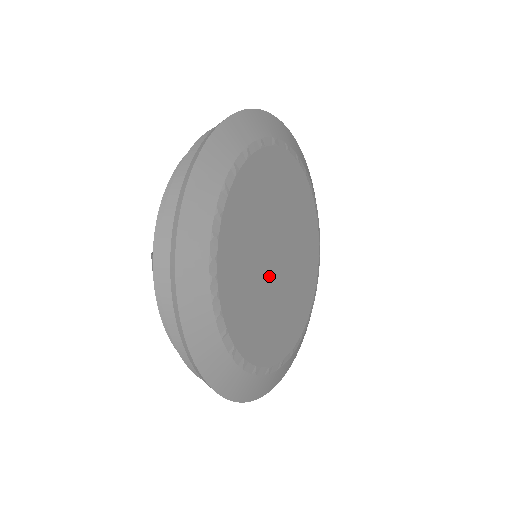
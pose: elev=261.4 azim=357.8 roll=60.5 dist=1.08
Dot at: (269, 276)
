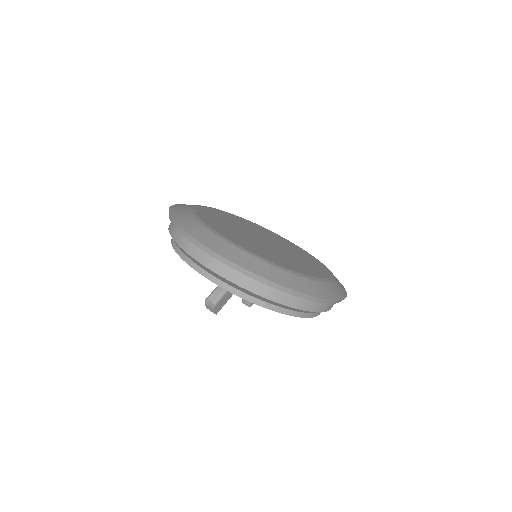
Dot at: (266, 245)
